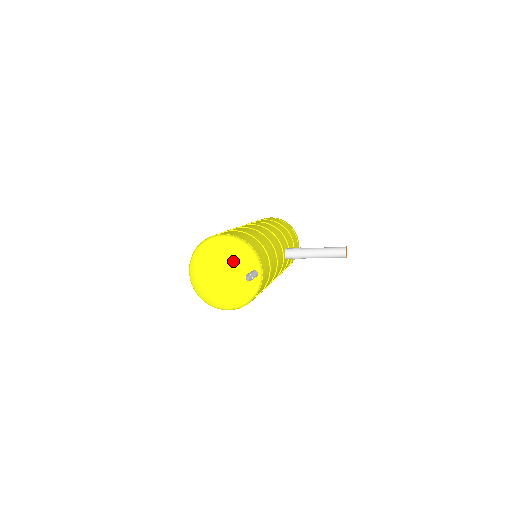
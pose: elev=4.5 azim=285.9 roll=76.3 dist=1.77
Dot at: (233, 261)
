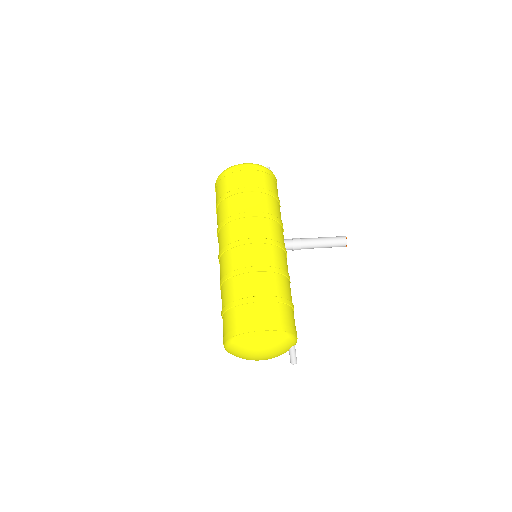
Dot at: (276, 351)
